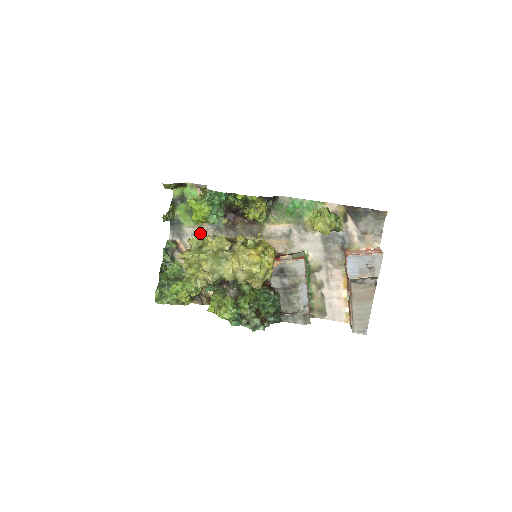
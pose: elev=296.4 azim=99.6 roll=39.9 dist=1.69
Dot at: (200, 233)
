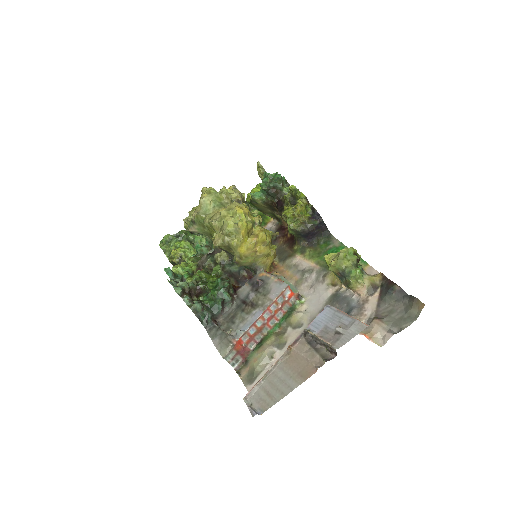
Dot at: occluded
